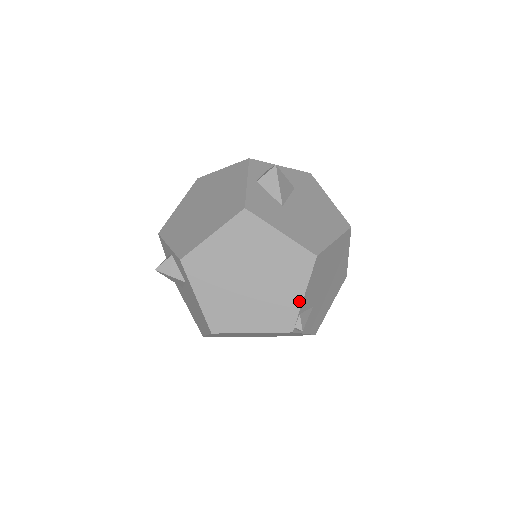
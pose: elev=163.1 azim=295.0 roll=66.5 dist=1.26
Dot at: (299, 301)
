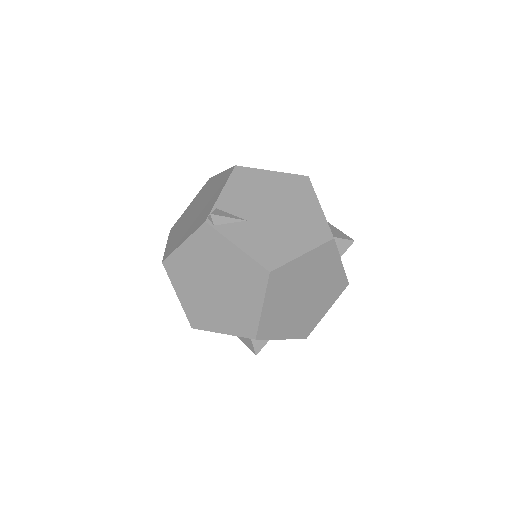
Dot at: (217, 199)
